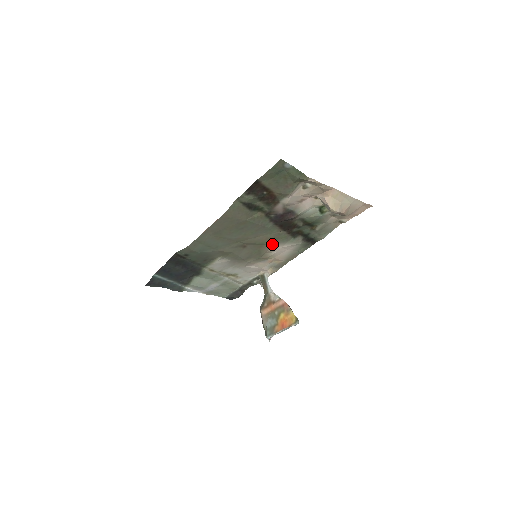
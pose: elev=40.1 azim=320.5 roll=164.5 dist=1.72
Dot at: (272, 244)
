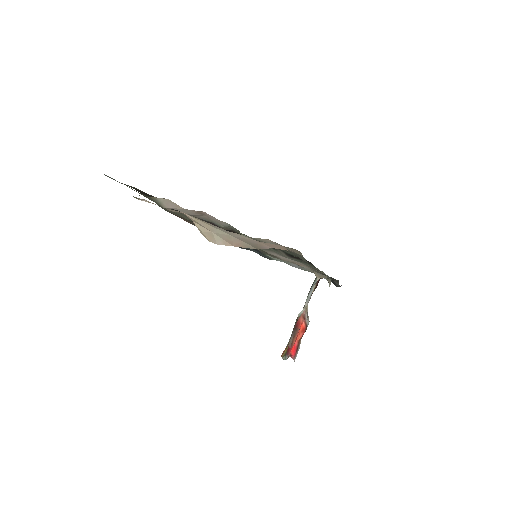
Dot at: occluded
